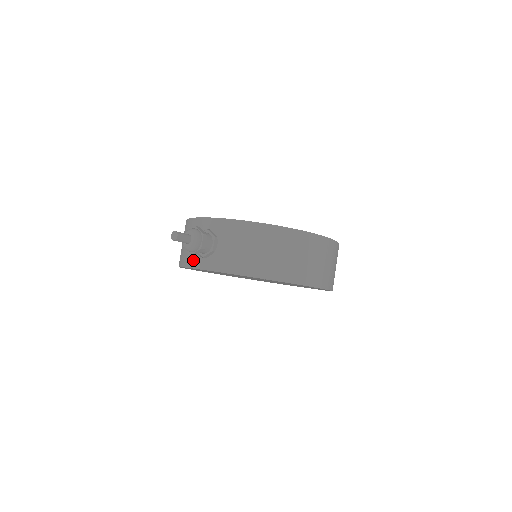
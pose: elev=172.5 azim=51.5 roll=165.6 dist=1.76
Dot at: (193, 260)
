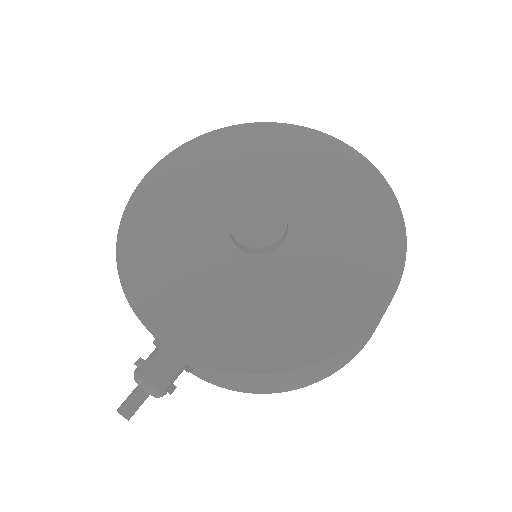
Dot at: occluded
